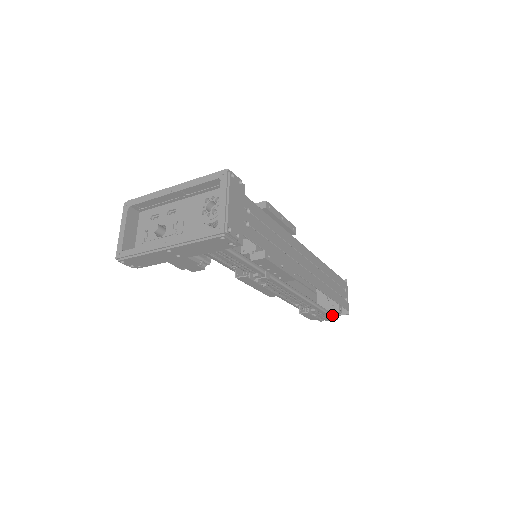
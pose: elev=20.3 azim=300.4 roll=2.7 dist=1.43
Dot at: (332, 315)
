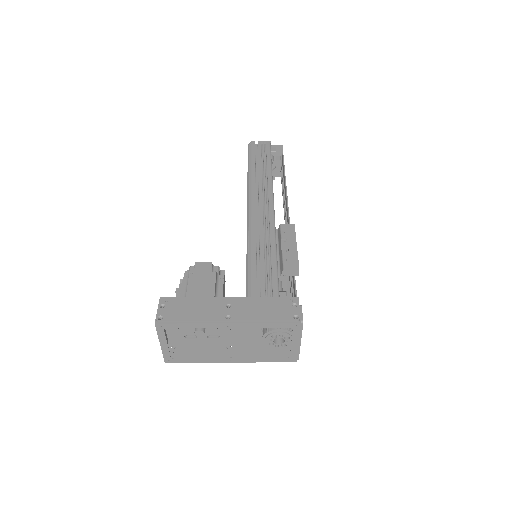
Dot at: occluded
